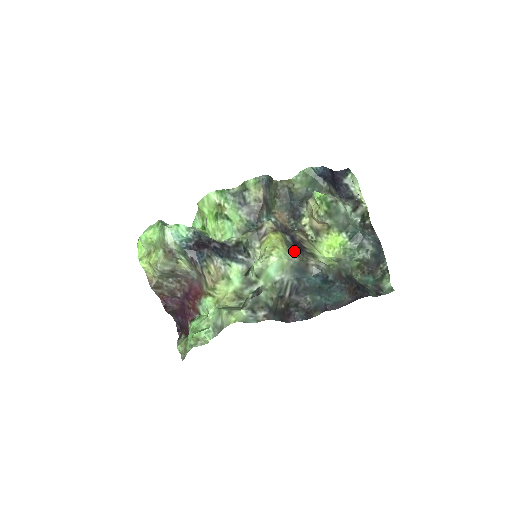
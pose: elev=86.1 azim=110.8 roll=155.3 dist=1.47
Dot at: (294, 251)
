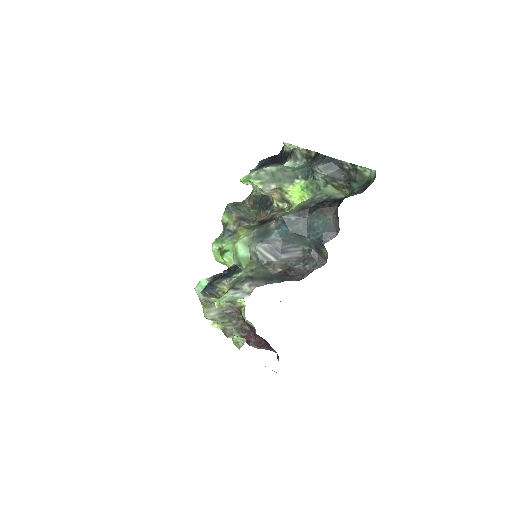
Dot at: (257, 227)
